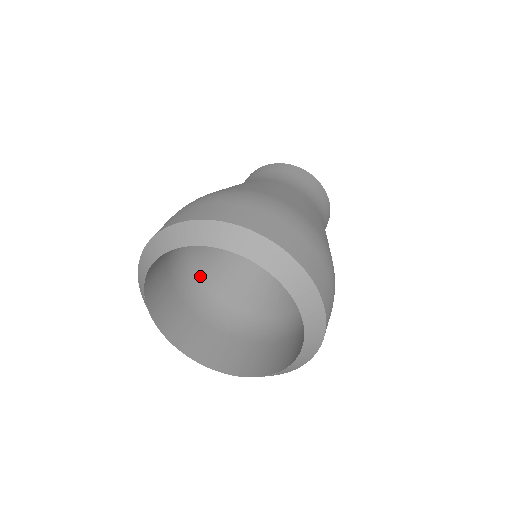
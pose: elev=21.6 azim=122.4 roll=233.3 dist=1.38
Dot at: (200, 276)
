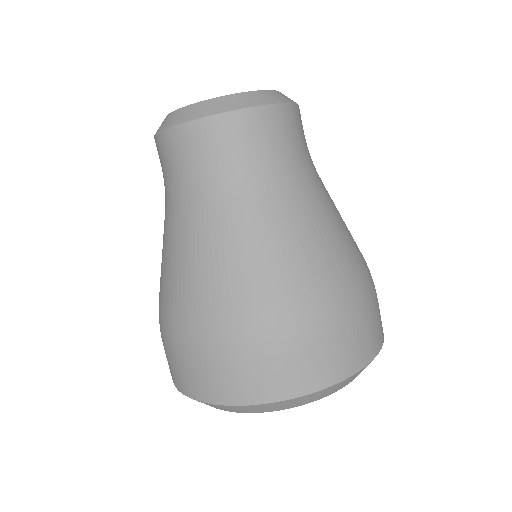
Dot at: occluded
